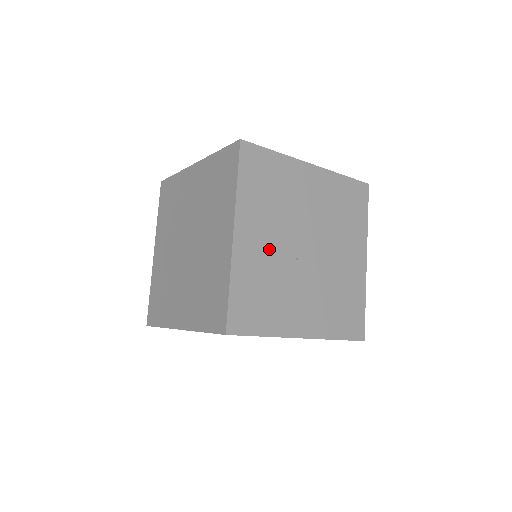
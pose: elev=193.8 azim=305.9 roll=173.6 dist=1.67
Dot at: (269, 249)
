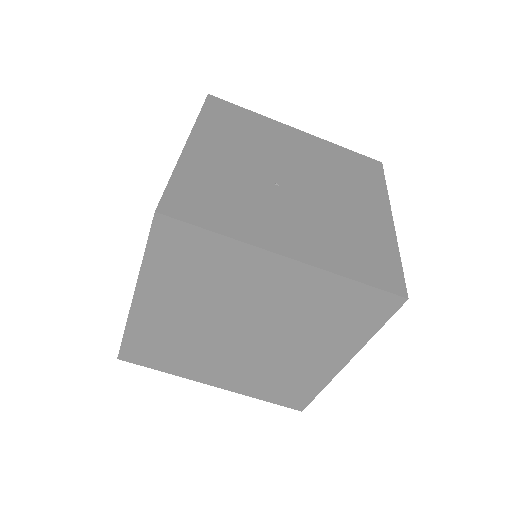
Dot at: (235, 166)
